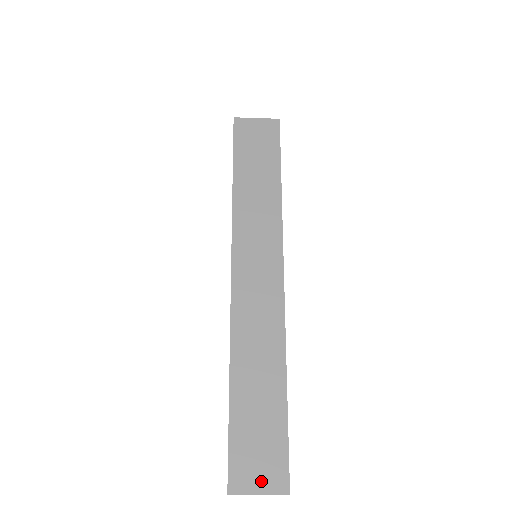
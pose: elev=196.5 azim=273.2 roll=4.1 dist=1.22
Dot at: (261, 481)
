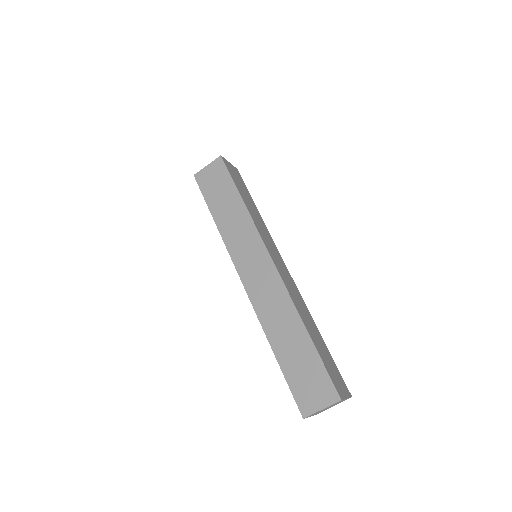
Dot at: (319, 400)
